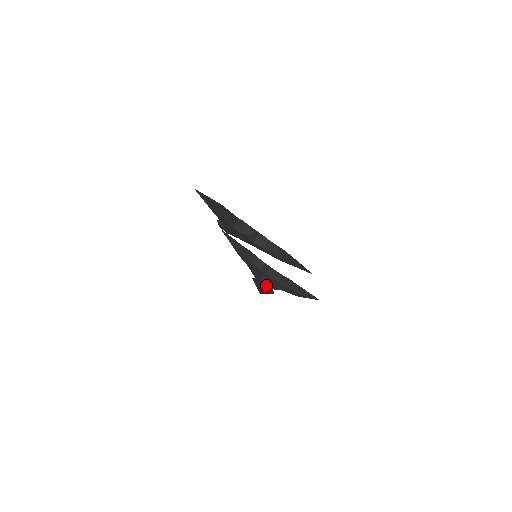
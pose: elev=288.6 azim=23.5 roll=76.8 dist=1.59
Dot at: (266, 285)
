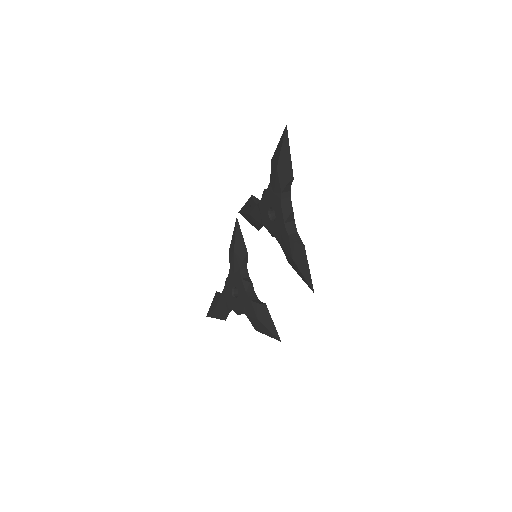
Dot at: (230, 302)
